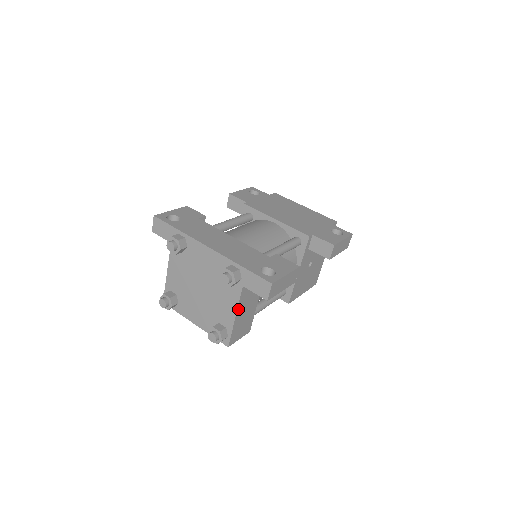
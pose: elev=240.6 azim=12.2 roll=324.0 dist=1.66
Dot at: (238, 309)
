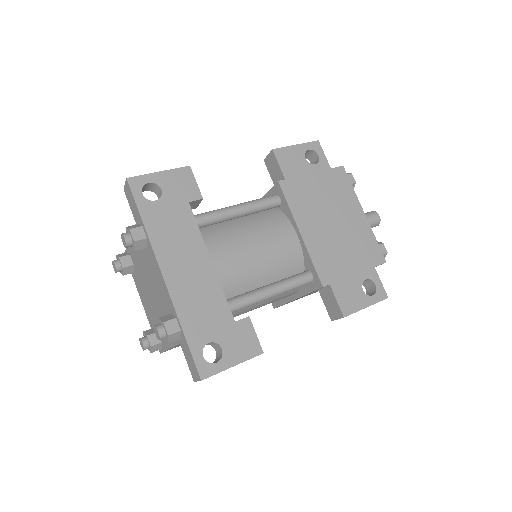
Dot at: occluded
